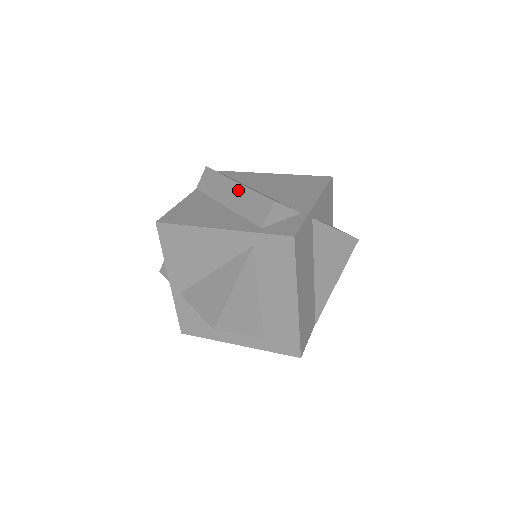
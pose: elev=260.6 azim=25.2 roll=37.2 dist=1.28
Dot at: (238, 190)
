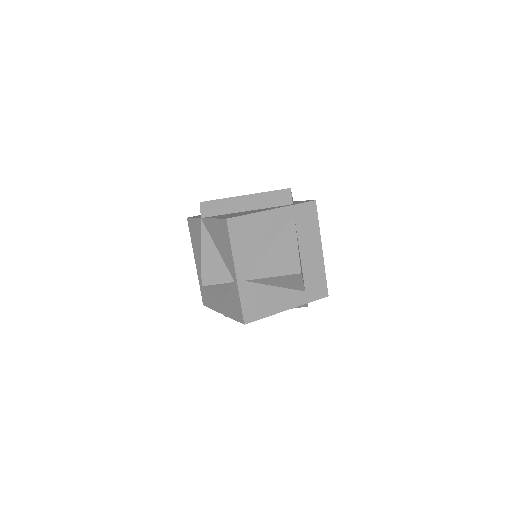
Dot at: (251, 198)
